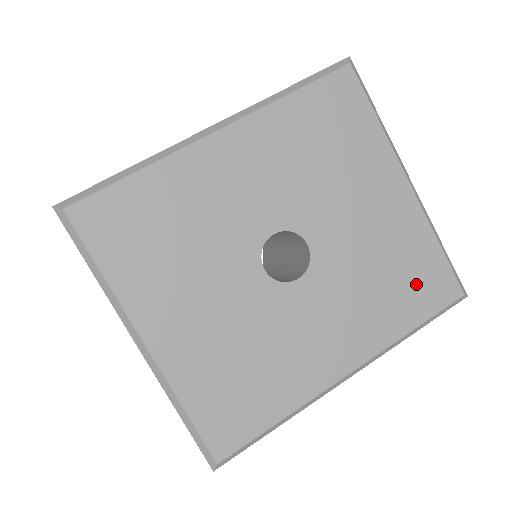
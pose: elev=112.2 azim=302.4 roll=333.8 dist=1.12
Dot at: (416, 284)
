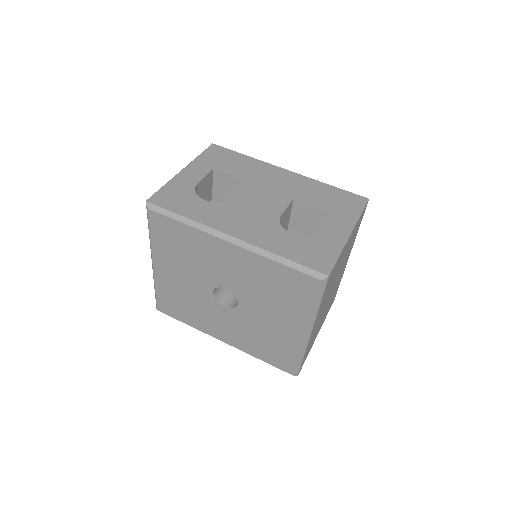
Dot at: (274, 354)
